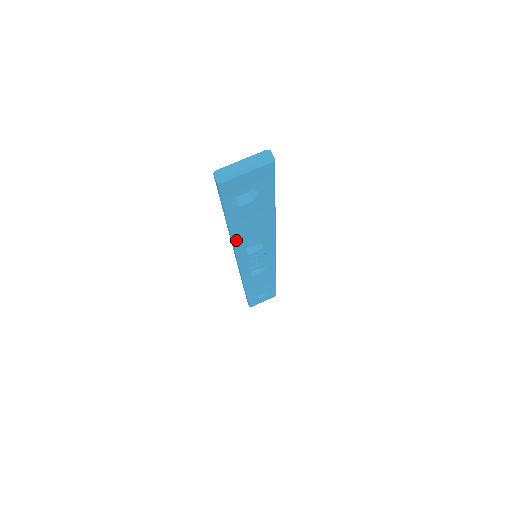
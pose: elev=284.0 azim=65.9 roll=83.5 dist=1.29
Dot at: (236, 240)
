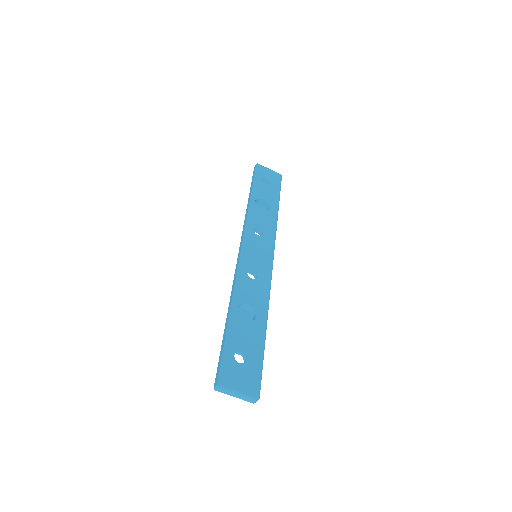
Dot at: occluded
